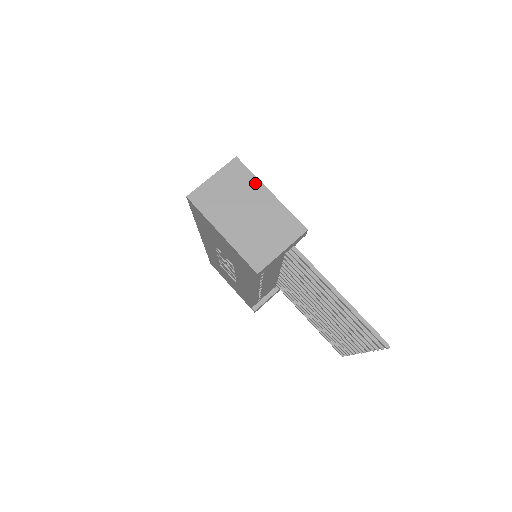
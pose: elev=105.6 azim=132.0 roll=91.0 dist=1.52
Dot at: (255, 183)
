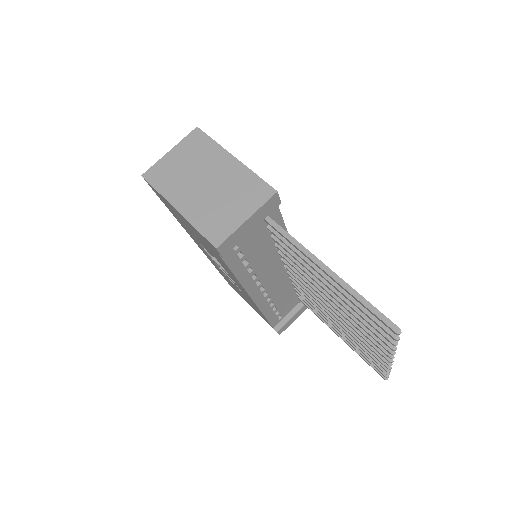
Dot at: (217, 150)
